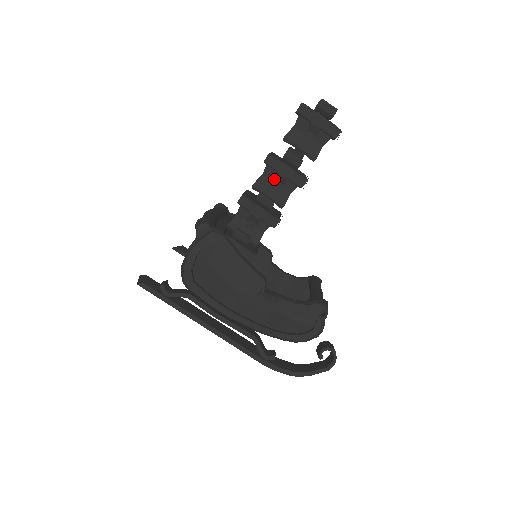
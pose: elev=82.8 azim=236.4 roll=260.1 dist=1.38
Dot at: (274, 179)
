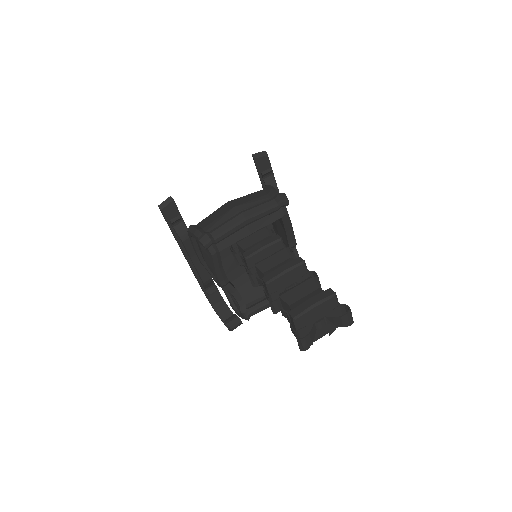
Dot at: occluded
